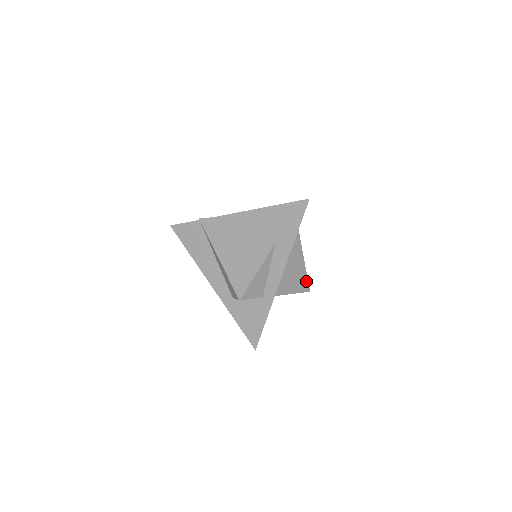
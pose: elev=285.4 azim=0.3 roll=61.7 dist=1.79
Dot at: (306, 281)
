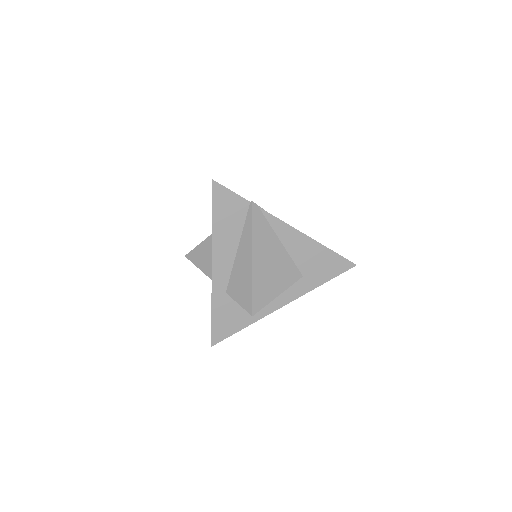
Dot at: occluded
